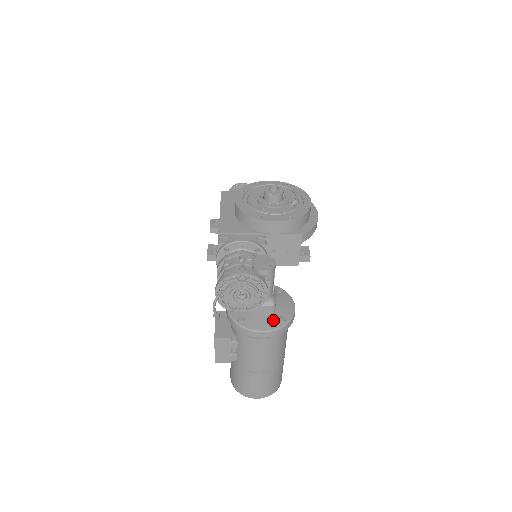
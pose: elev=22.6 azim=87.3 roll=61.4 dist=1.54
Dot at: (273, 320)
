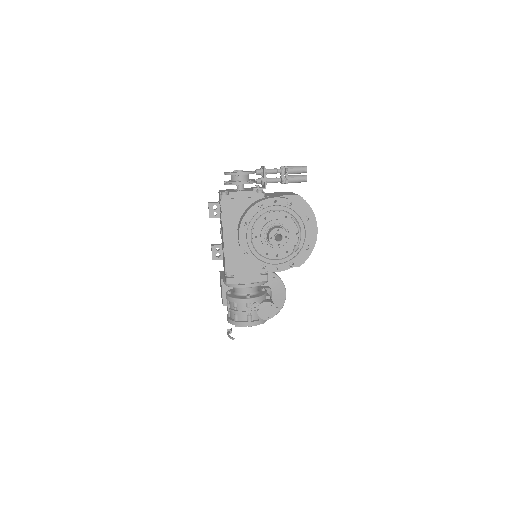
Dot at: occluded
